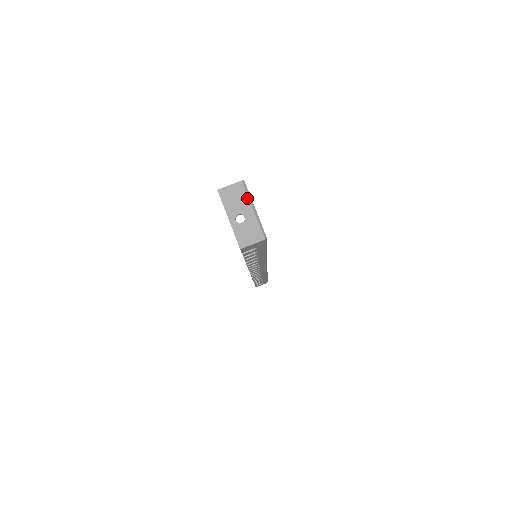
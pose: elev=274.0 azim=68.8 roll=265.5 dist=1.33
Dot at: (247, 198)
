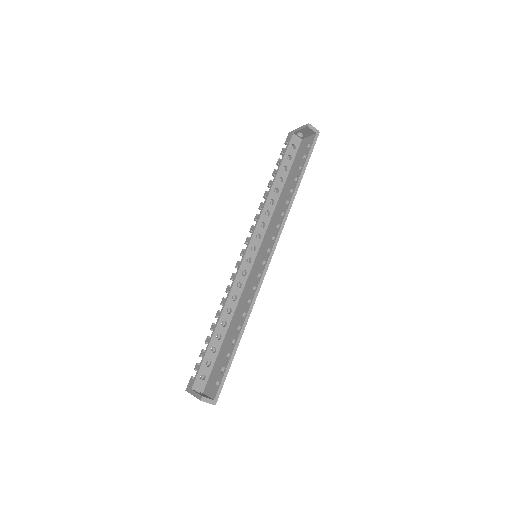
Dot at: occluded
